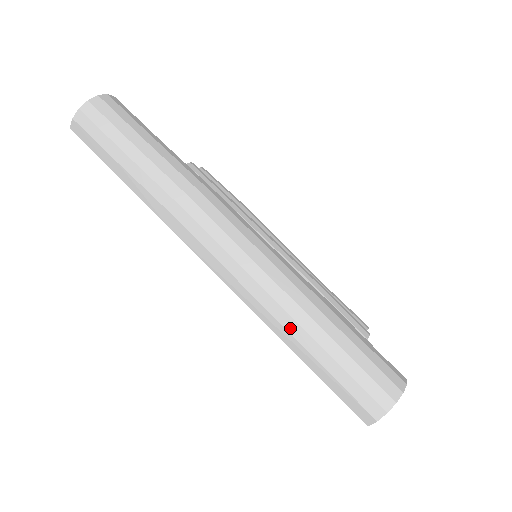
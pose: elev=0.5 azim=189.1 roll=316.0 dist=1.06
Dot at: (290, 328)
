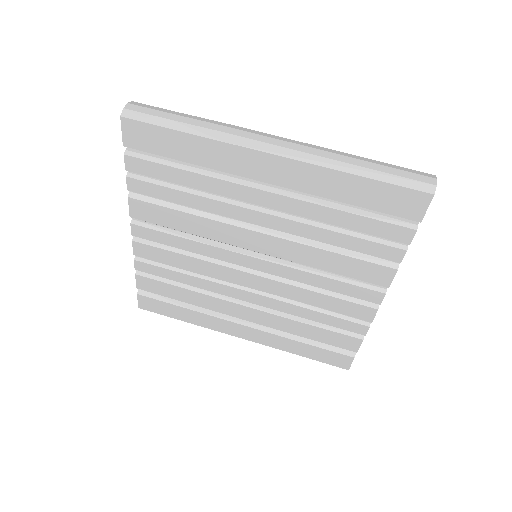
Dot at: (347, 161)
